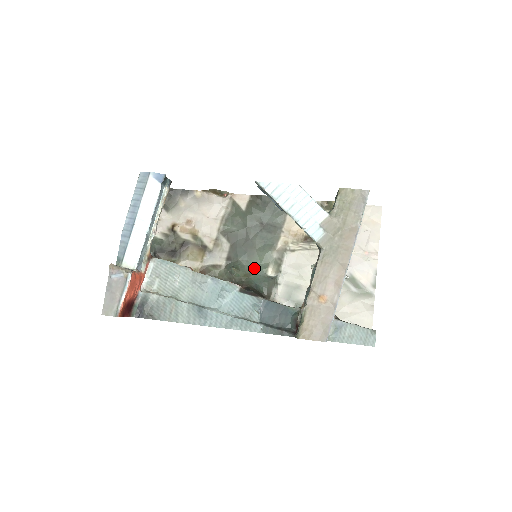
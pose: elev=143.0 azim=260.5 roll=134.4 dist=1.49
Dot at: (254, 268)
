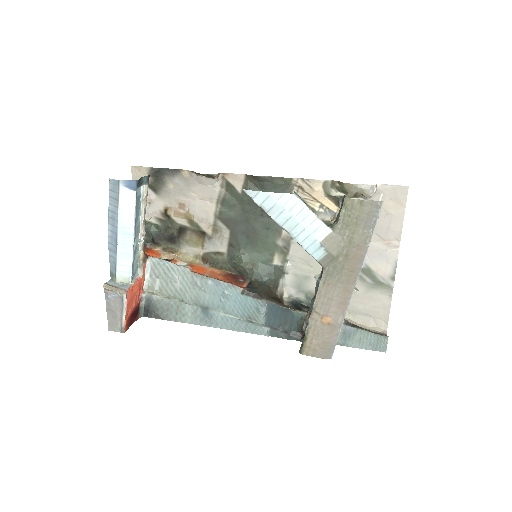
Dot at: (258, 257)
